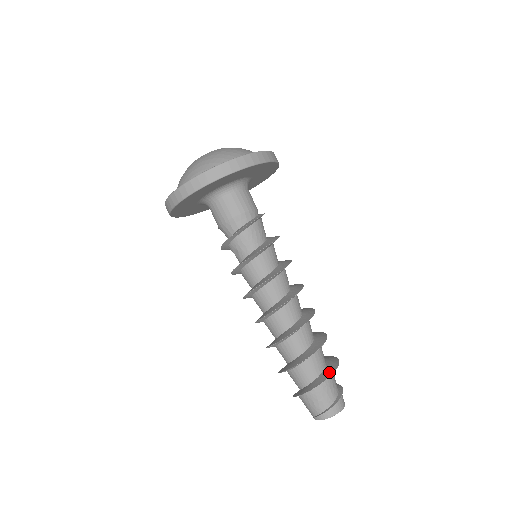
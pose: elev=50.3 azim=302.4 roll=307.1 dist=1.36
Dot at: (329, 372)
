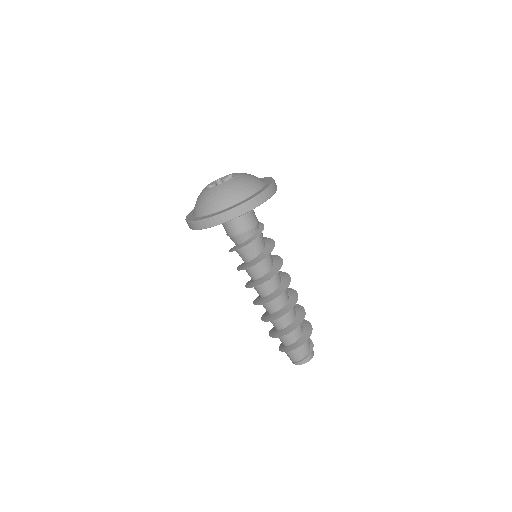
Dot at: (306, 337)
